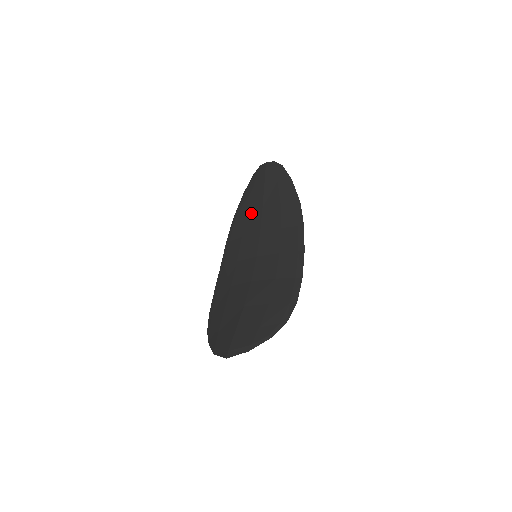
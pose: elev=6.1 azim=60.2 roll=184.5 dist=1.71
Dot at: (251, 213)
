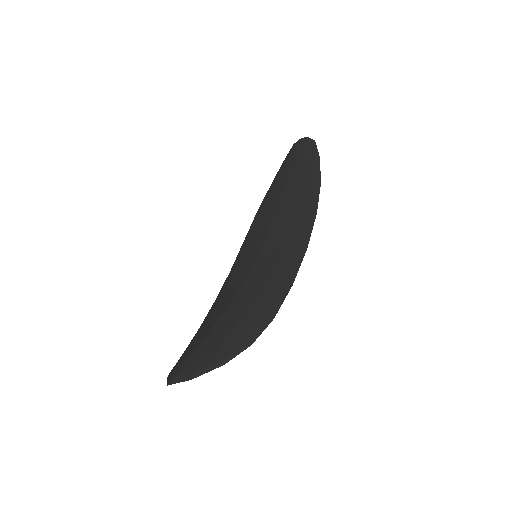
Dot at: (270, 203)
